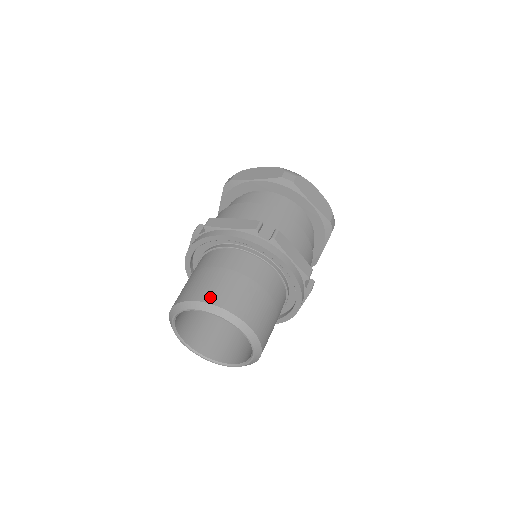
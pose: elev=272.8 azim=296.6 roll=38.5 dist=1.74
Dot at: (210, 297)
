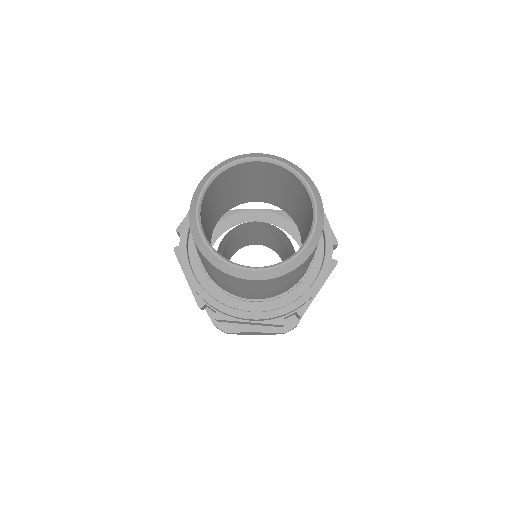
Dot at: occluded
